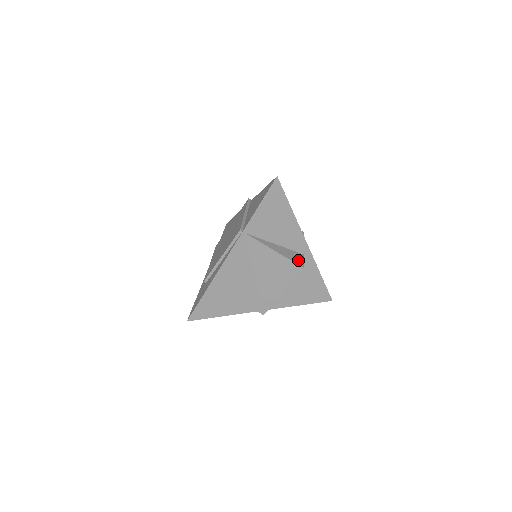
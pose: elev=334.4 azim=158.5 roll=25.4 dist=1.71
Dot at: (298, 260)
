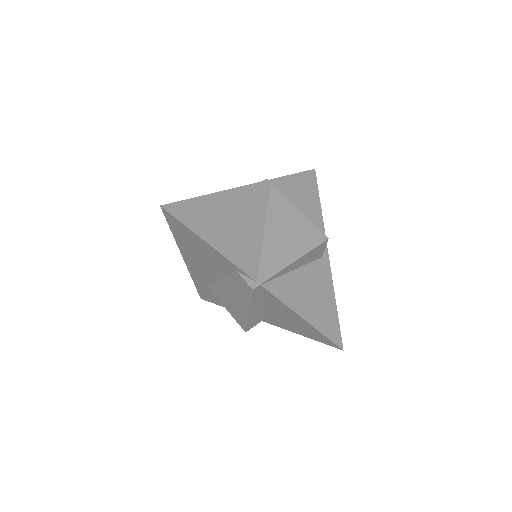
Dot at: occluded
